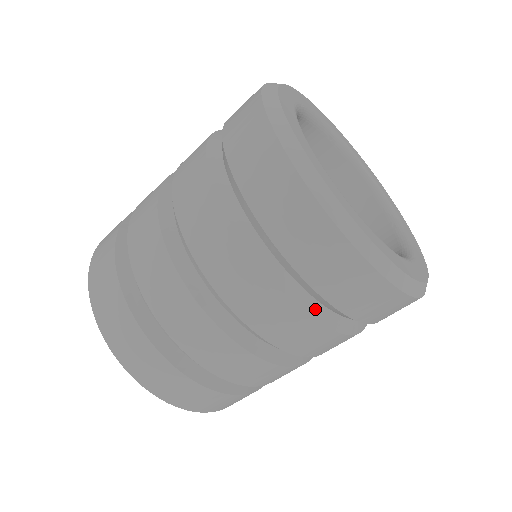
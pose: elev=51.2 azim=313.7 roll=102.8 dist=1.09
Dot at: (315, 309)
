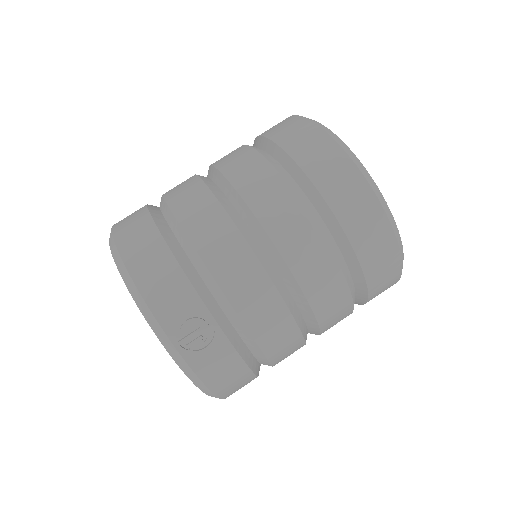
Dot at: (257, 148)
